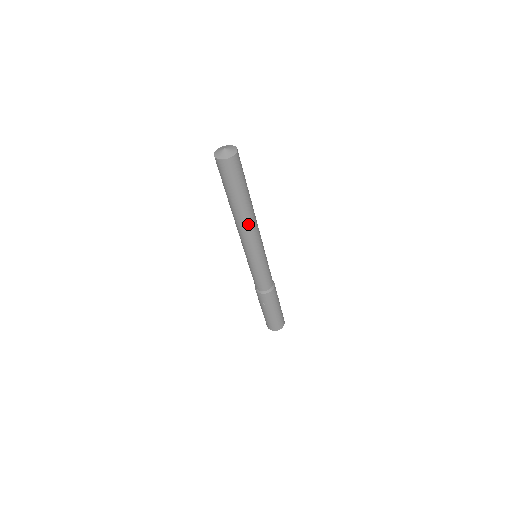
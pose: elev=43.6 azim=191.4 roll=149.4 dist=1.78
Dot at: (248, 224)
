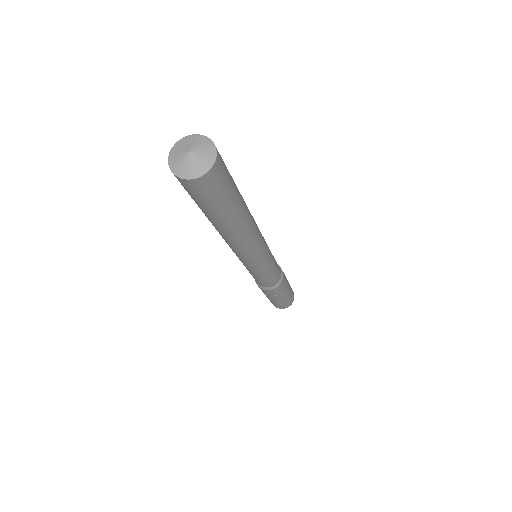
Dot at: (251, 234)
